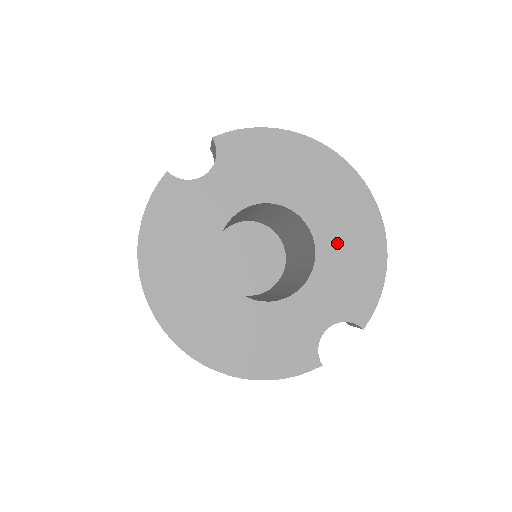
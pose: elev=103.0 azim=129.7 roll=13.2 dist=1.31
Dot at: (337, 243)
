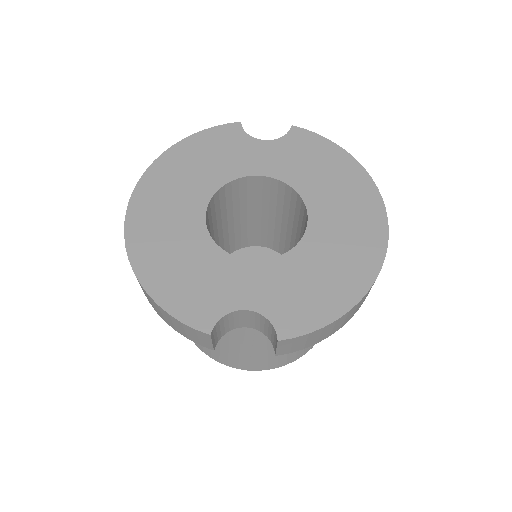
Dot at: (321, 254)
